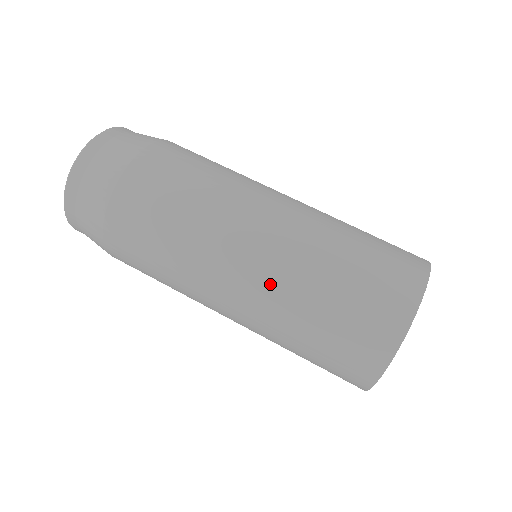
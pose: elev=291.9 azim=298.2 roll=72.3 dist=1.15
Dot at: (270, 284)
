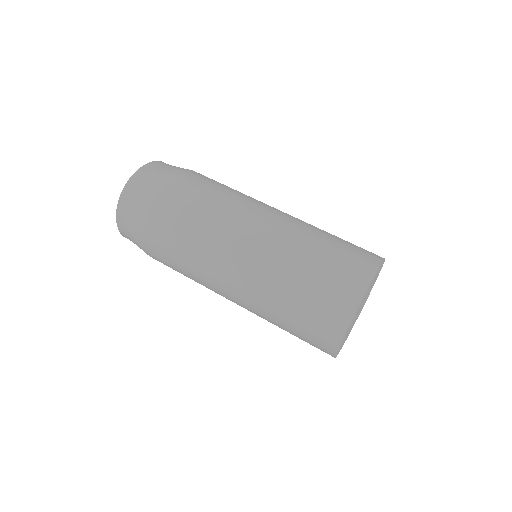
Dot at: (251, 302)
